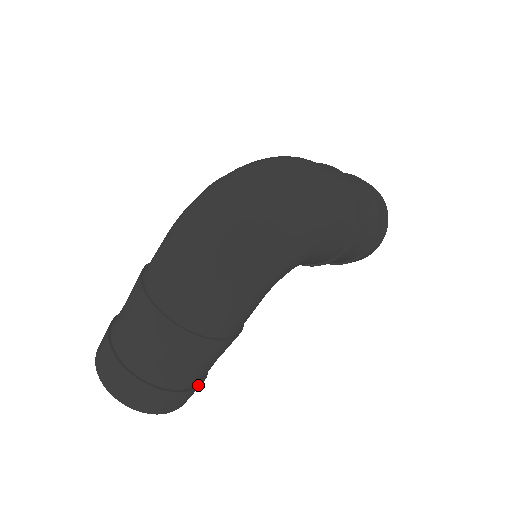
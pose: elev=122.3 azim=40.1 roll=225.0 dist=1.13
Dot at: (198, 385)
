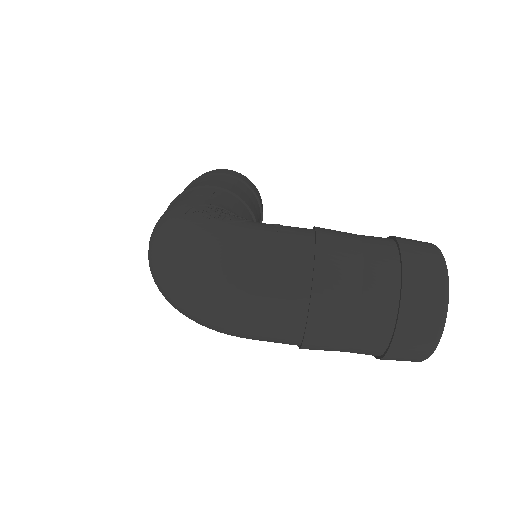
Dot at: occluded
